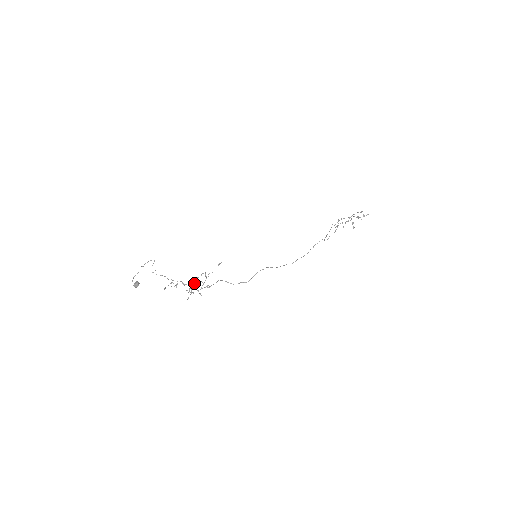
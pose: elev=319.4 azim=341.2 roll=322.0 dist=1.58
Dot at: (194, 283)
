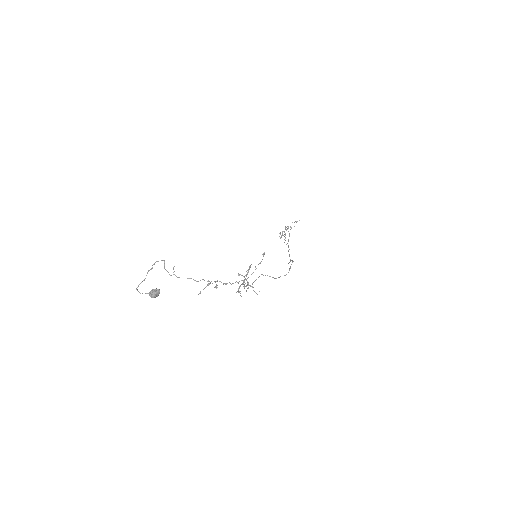
Dot at: (245, 278)
